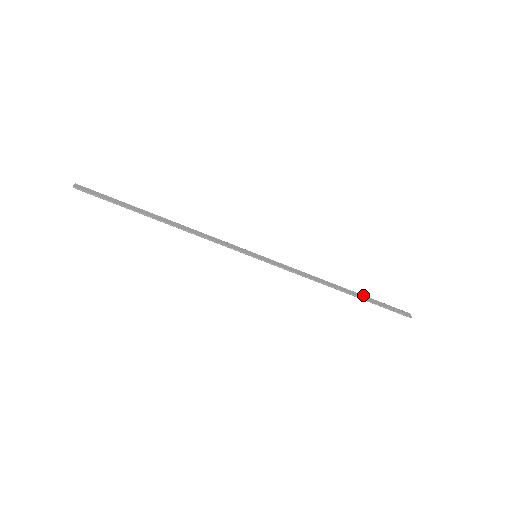
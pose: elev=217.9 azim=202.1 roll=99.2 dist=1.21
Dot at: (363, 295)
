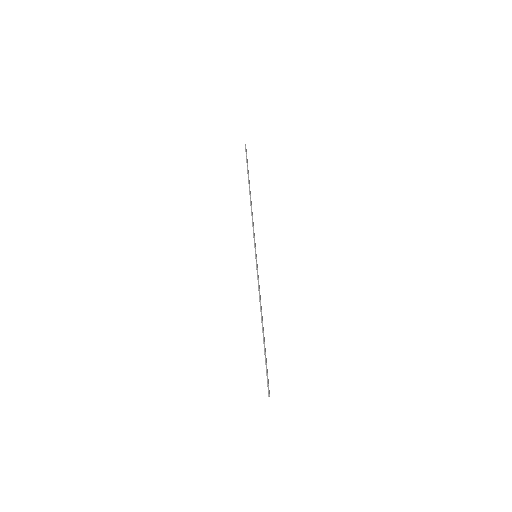
Dot at: occluded
